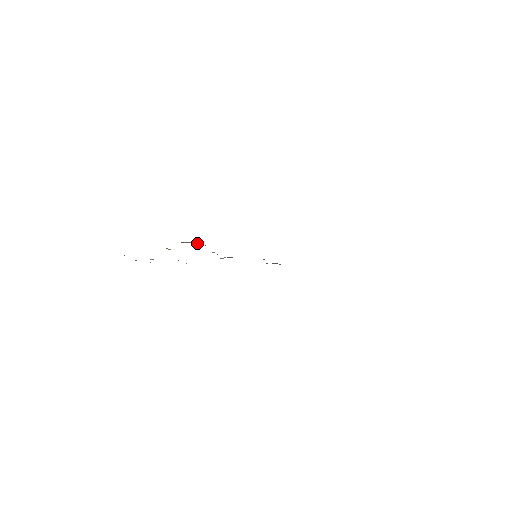
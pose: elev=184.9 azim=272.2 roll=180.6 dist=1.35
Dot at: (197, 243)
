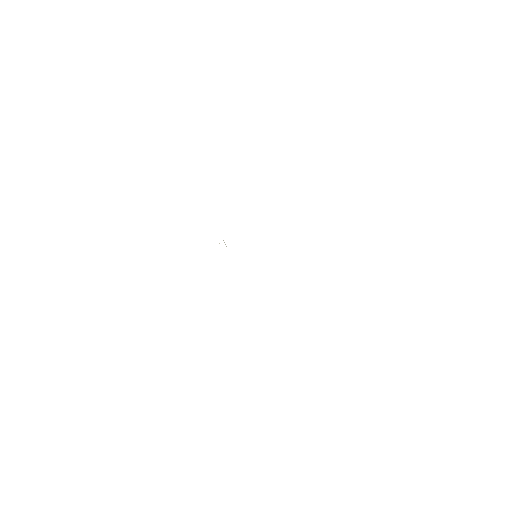
Dot at: occluded
